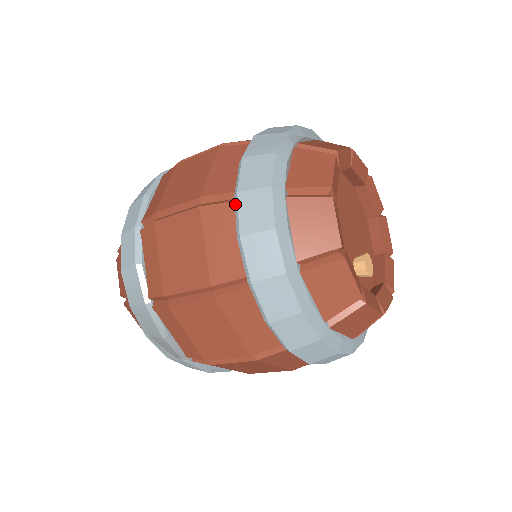
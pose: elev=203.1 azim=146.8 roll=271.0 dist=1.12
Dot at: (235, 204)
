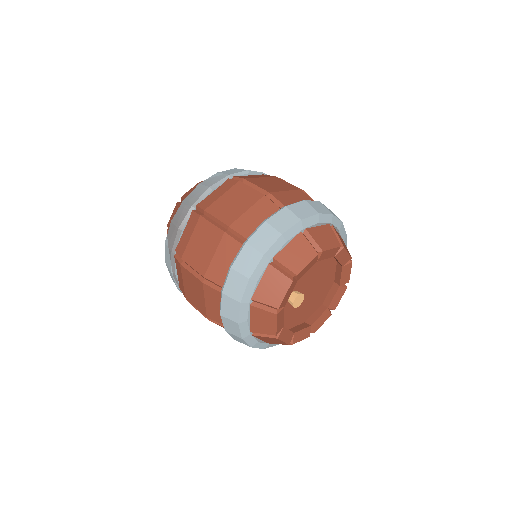
Dot at: occluded
